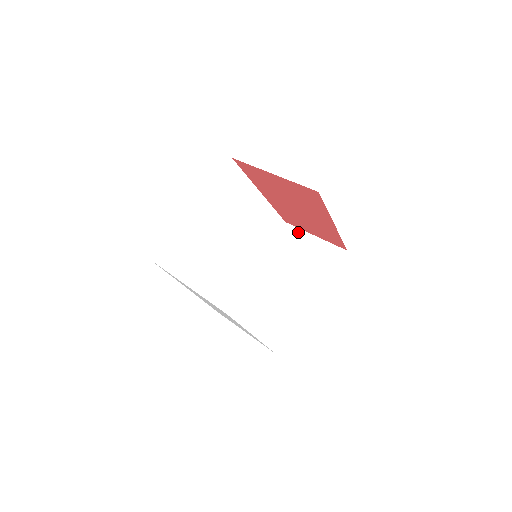
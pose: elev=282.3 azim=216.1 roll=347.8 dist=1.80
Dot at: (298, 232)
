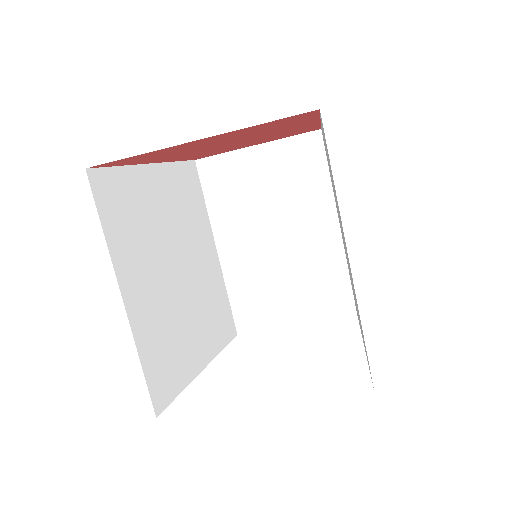
Dot at: (228, 159)
